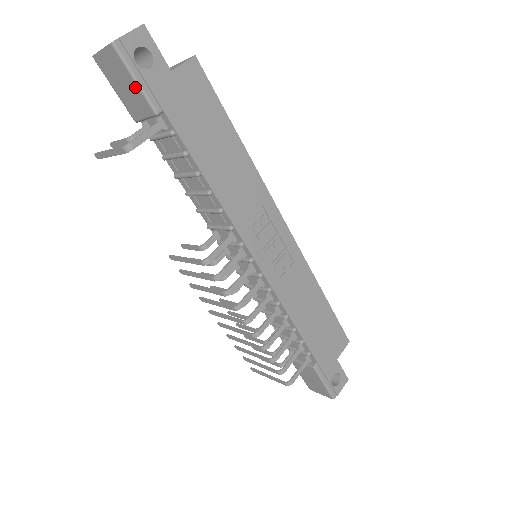
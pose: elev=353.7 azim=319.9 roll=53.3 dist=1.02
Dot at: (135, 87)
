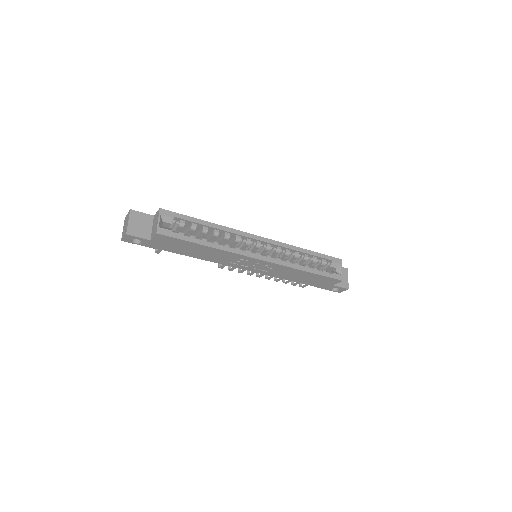
Dot at: occluded
